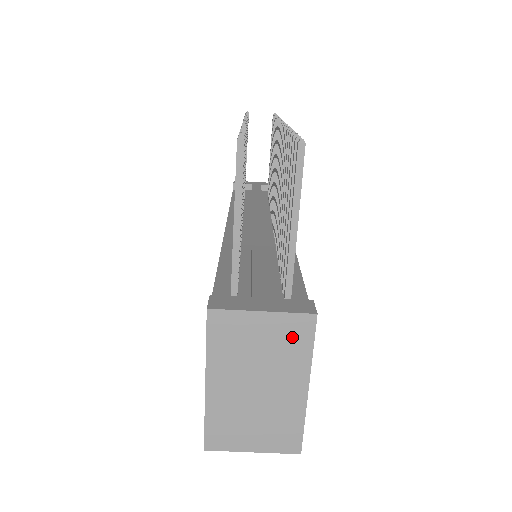
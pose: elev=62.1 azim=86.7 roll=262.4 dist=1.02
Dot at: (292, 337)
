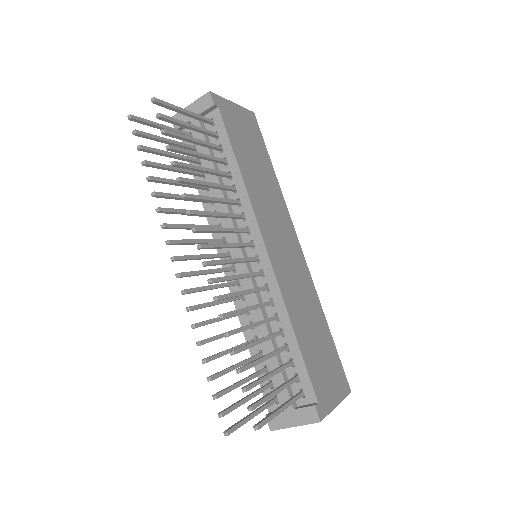
Dot at: occluded
